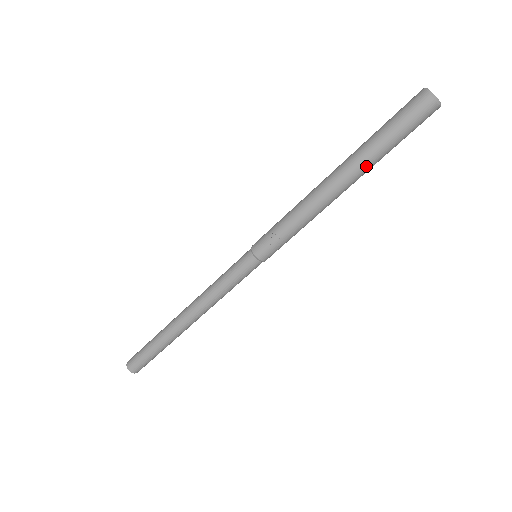
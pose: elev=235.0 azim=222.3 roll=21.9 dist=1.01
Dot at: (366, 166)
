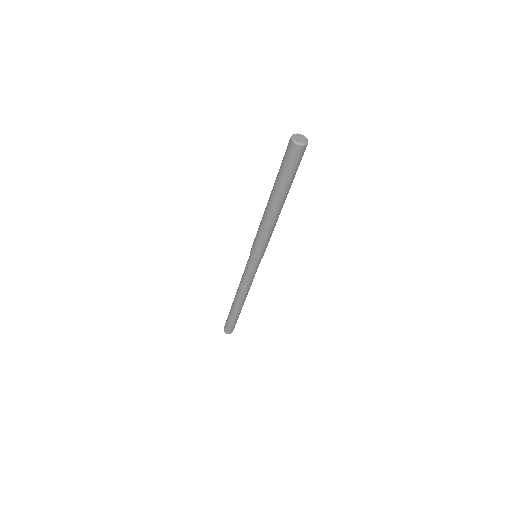
Dot at: (283, 193)
